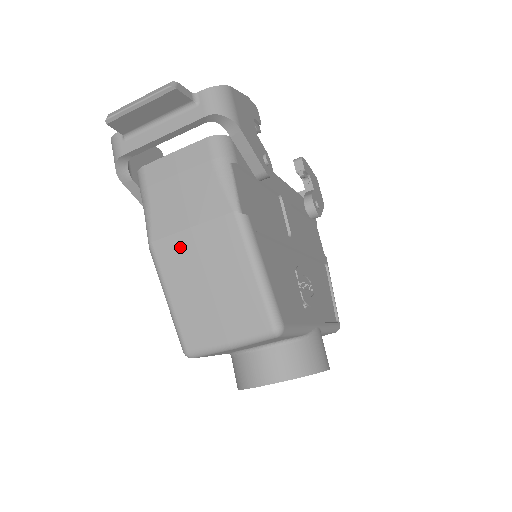
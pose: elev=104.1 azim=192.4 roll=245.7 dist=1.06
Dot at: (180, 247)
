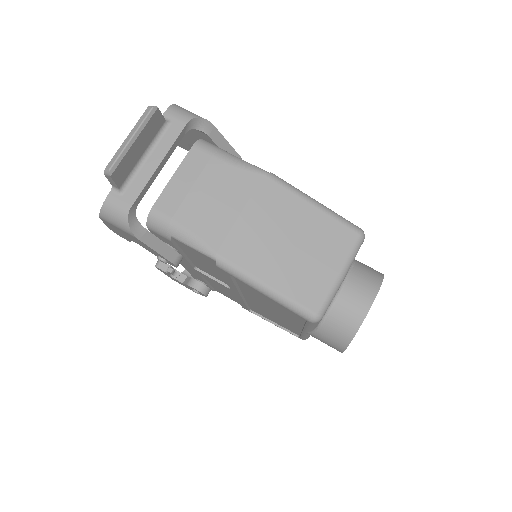
Dot at: (244, 235)
